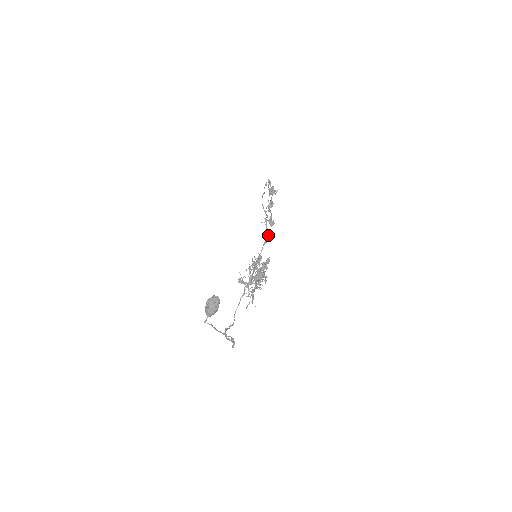
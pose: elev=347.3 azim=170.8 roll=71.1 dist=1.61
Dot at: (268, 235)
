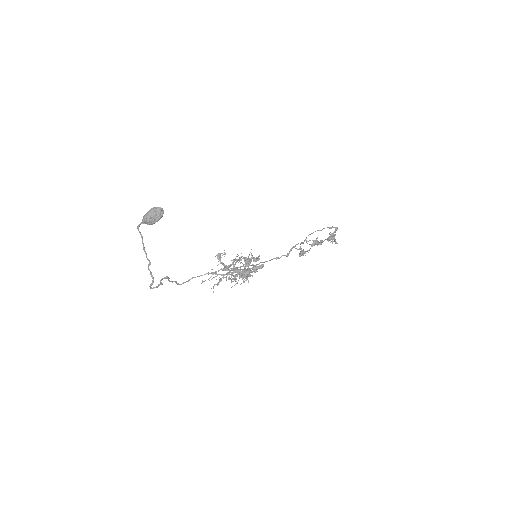
Dot at: (286, 255)
